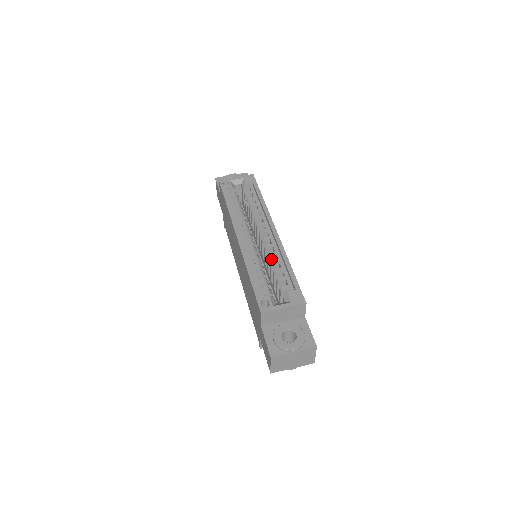
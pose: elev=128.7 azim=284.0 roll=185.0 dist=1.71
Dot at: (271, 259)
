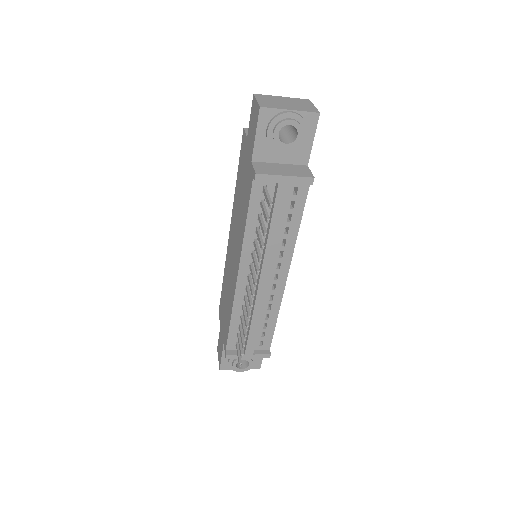
Dot at: occluded
